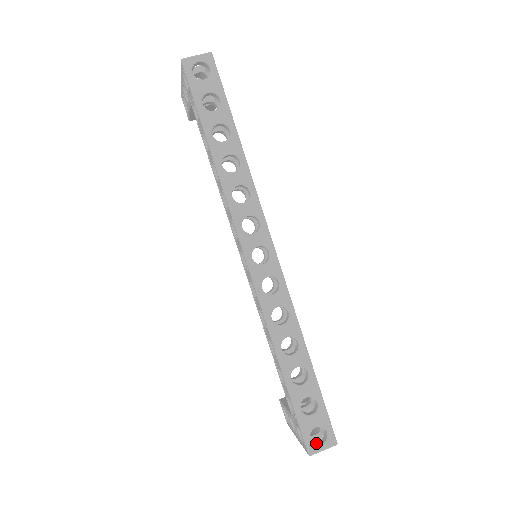
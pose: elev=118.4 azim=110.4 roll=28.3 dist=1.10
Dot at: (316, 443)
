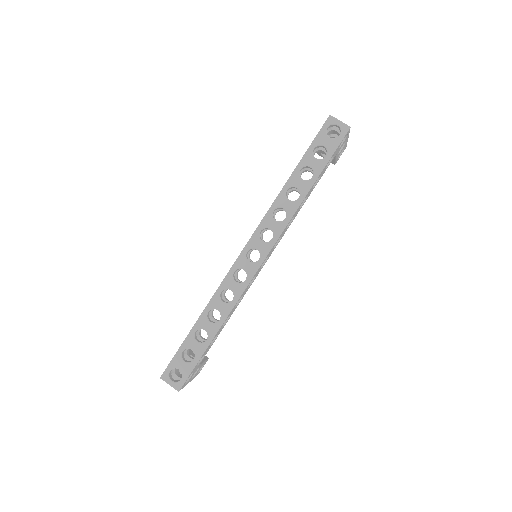
Dot at: (171, 377)
